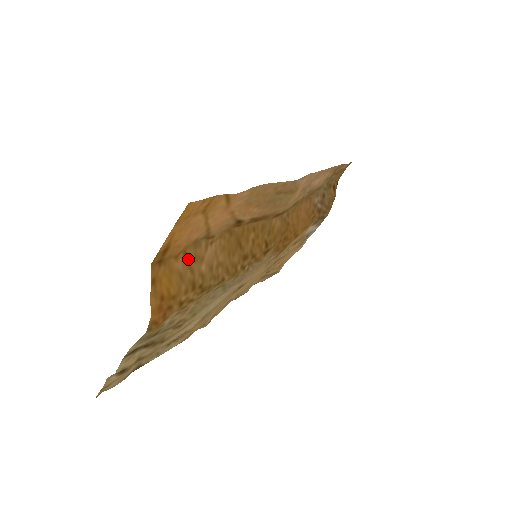
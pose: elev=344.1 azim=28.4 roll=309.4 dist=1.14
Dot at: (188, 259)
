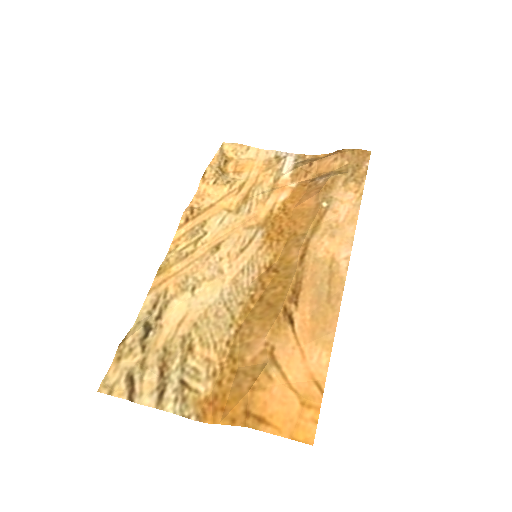
Dot at: (252, 376)
